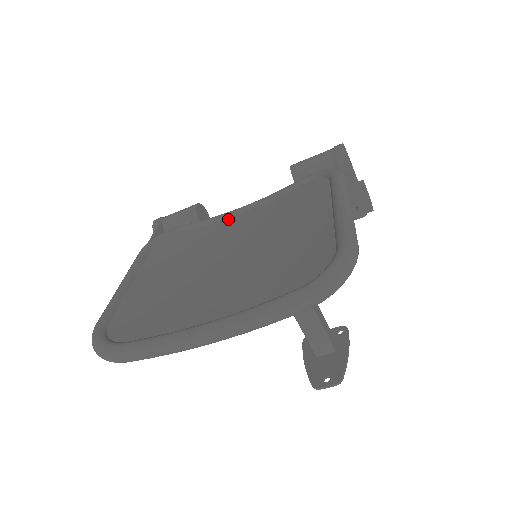
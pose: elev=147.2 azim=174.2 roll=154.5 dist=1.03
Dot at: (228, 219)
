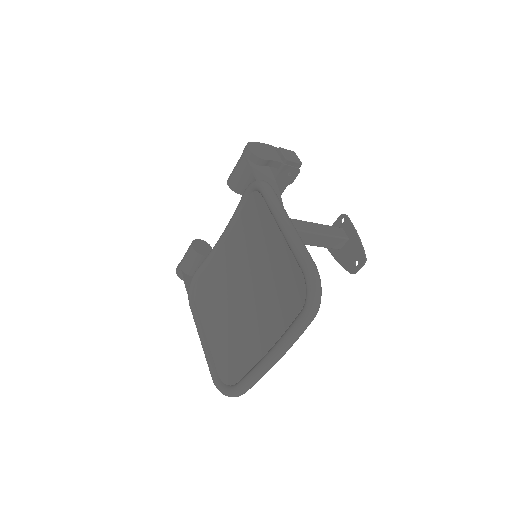
Dot at: (221, 250)
